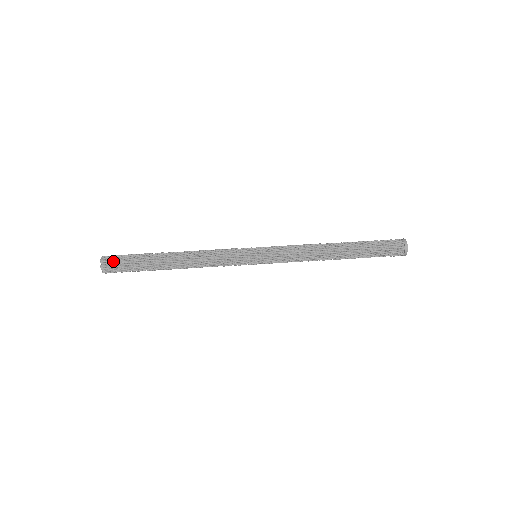
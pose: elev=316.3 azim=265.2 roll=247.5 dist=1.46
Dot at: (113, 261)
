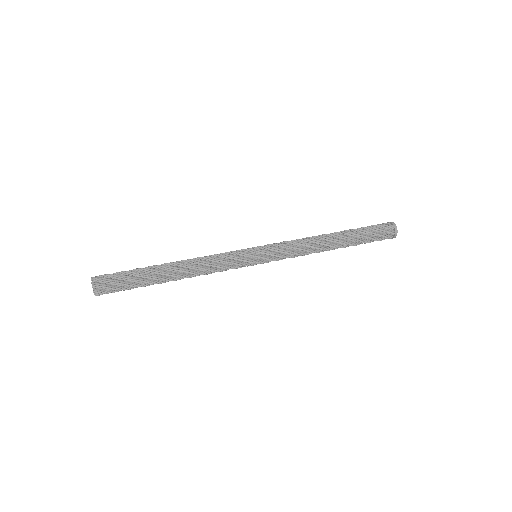
Dot at: (106, 283)
